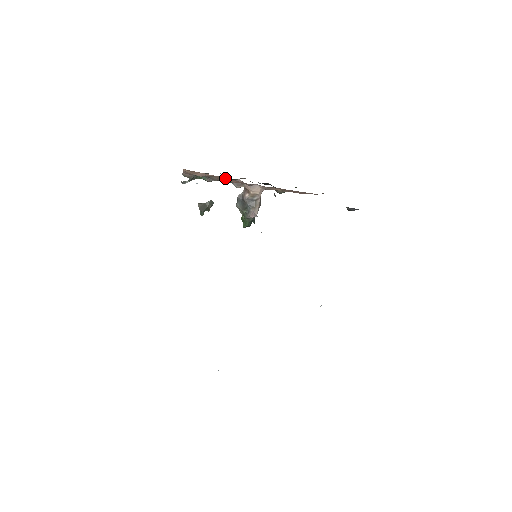
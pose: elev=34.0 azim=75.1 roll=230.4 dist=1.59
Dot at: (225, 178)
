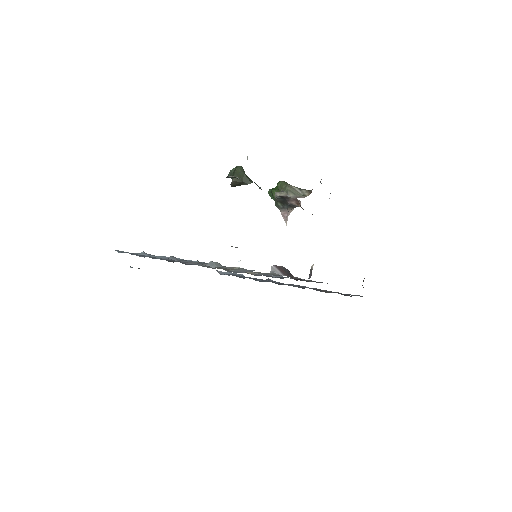
Dot at: occluded
